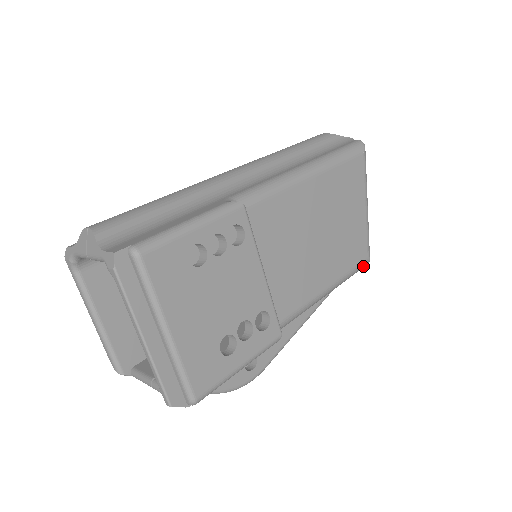
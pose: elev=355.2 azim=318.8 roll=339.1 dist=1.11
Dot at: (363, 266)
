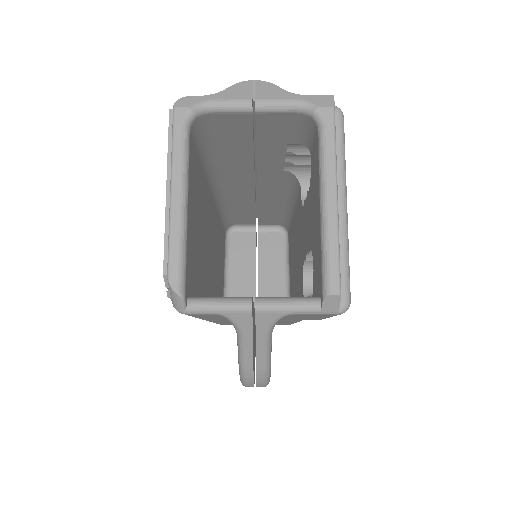
Dot at: occluded
